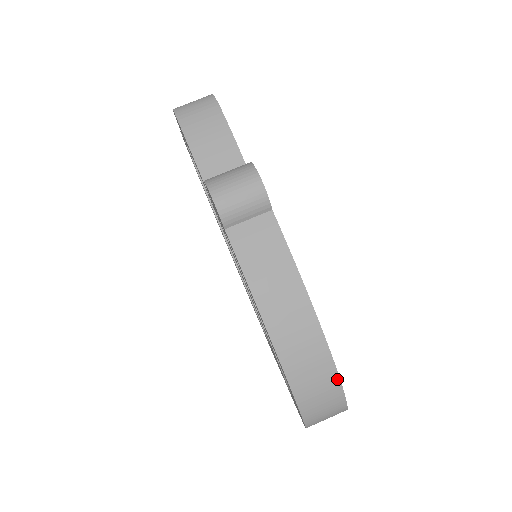
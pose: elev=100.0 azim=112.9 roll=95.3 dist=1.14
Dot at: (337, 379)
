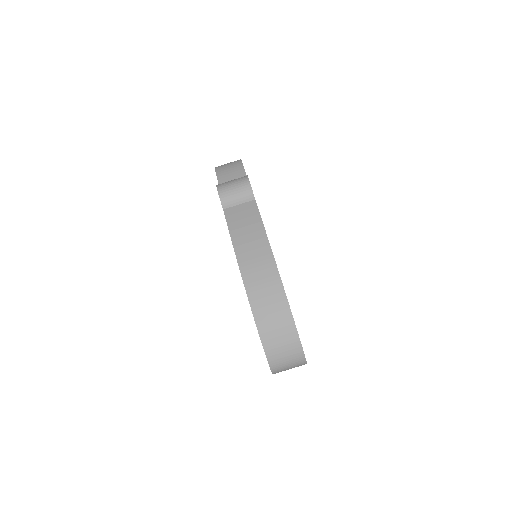
Dot at: (290, 314)
